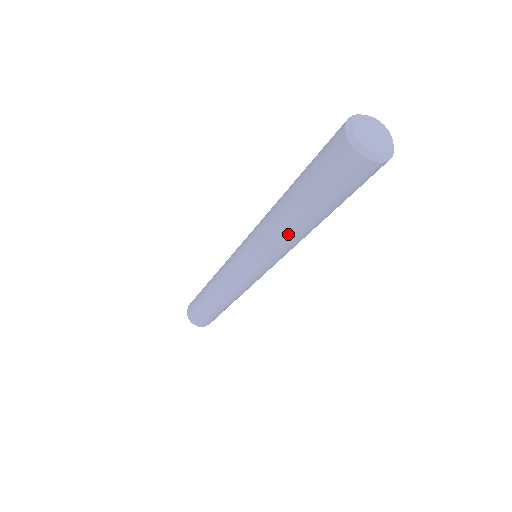
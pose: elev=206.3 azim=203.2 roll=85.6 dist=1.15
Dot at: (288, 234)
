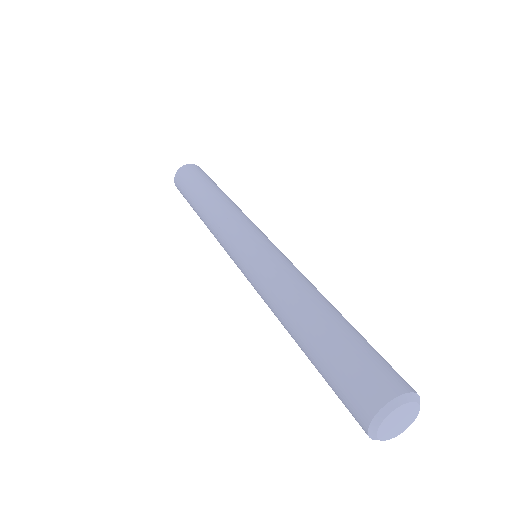
Dot at: occluded
